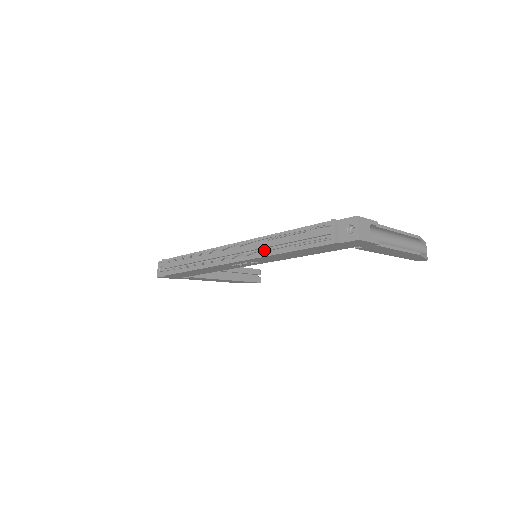
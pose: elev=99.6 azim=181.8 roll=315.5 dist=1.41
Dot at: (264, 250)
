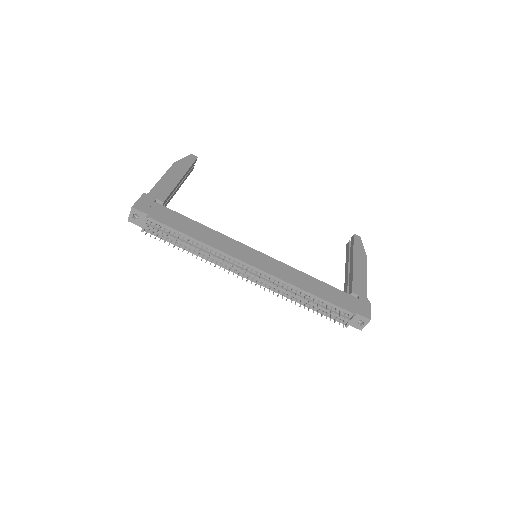
Dot at: occluded
